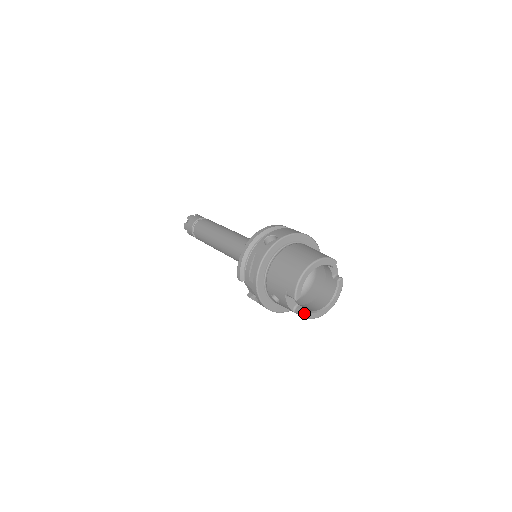
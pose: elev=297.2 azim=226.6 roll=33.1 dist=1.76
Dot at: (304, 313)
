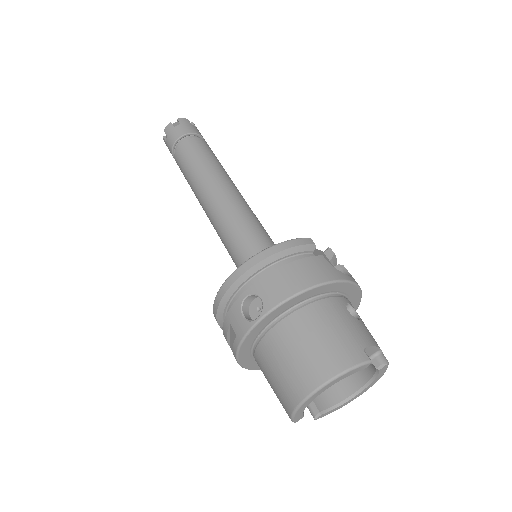
Dot at: (315, 417)
